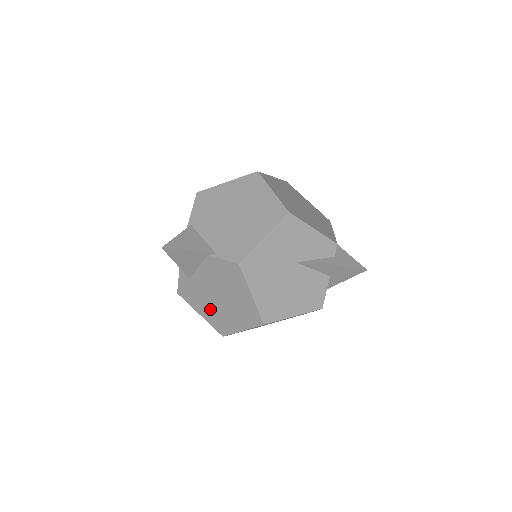
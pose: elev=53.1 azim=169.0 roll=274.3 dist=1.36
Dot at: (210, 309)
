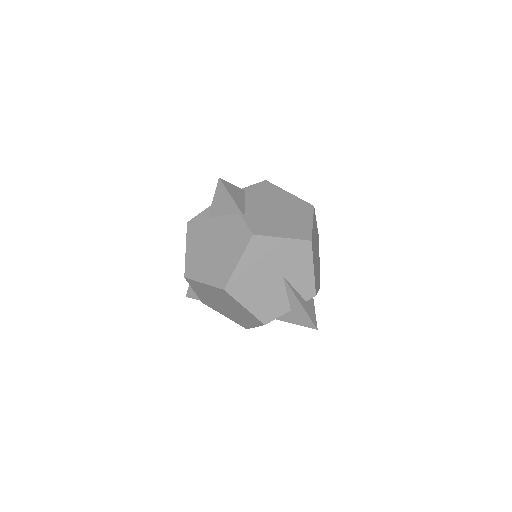
Dot at: (198, 251)
